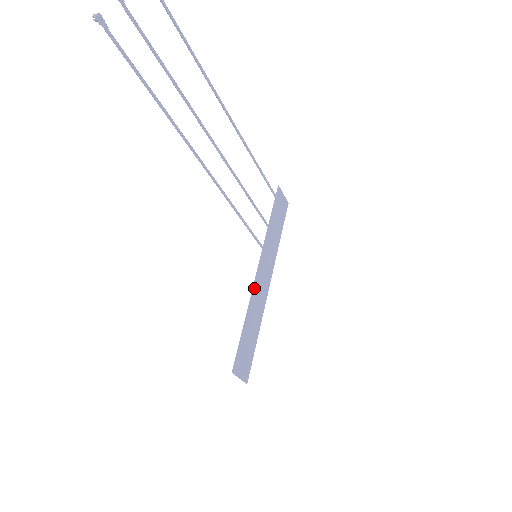
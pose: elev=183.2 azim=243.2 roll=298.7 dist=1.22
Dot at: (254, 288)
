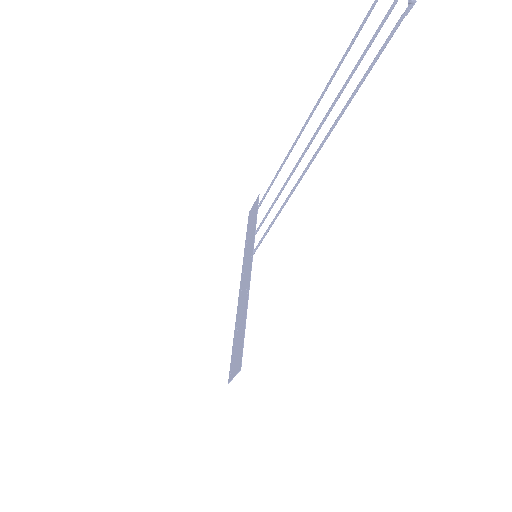
Dot at: (249, 287)
